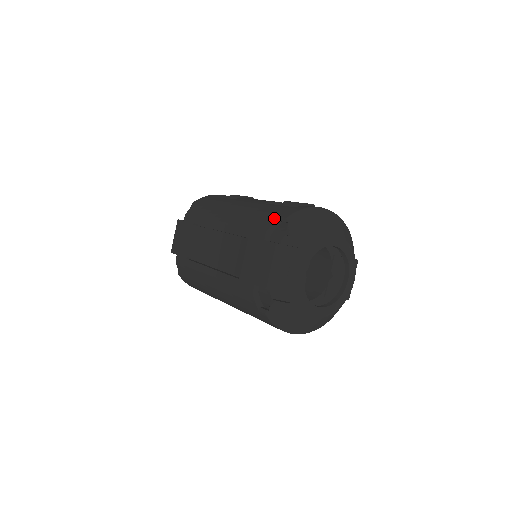
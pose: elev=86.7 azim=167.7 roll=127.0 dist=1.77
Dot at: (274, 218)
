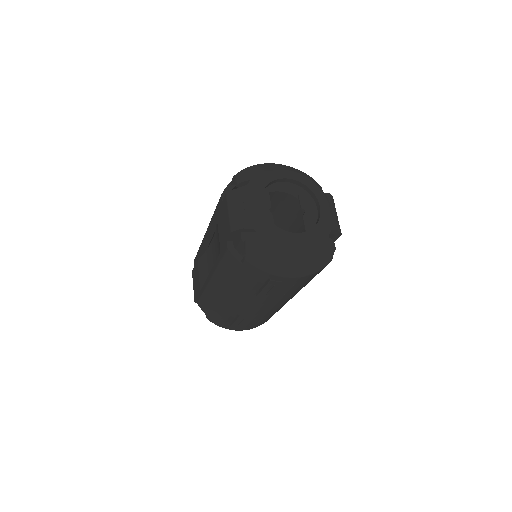
Dot at: (228, 186)
